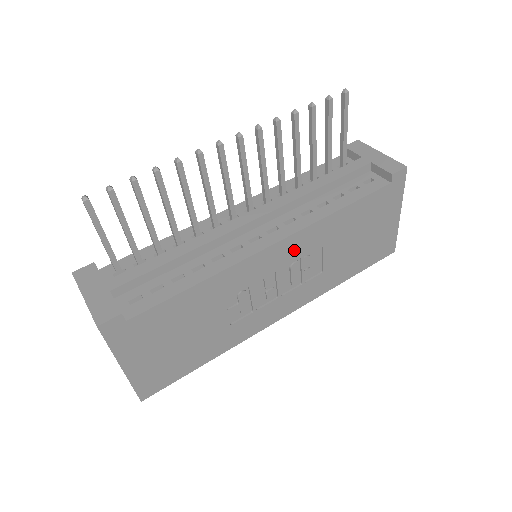
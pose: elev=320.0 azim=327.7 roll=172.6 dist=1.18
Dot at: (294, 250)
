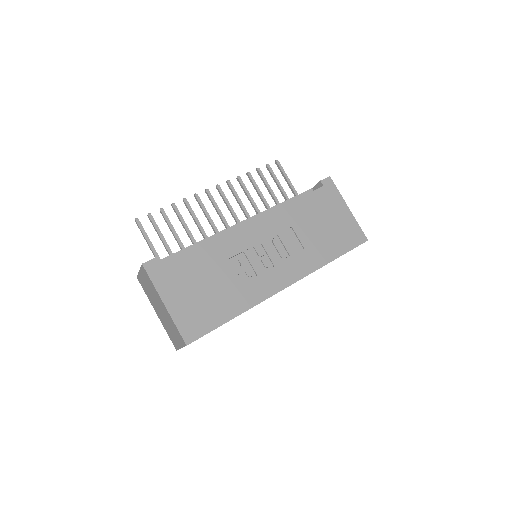
Dot at: (269, 228)
